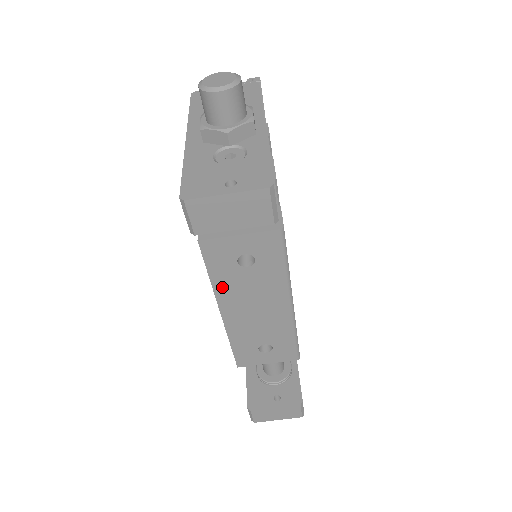
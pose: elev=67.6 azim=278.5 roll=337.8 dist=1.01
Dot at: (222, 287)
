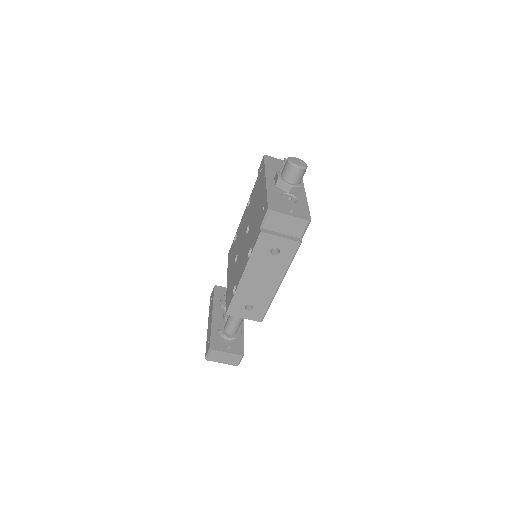
Dot at: (254, 261)
